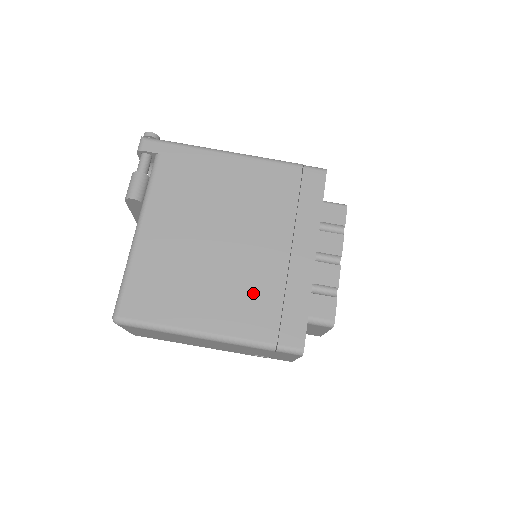
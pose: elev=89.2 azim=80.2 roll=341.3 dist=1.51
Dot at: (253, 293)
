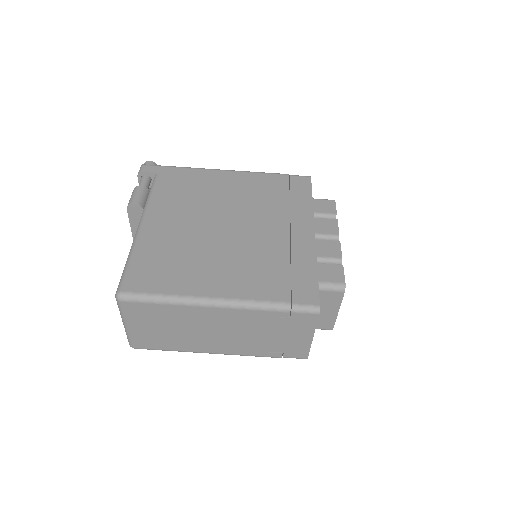
Dot at: (259, 263)
